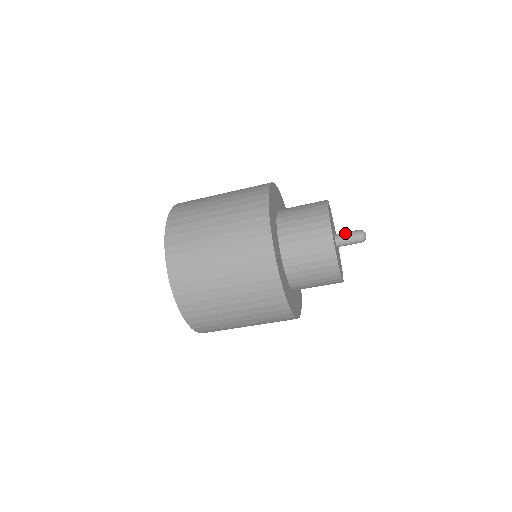
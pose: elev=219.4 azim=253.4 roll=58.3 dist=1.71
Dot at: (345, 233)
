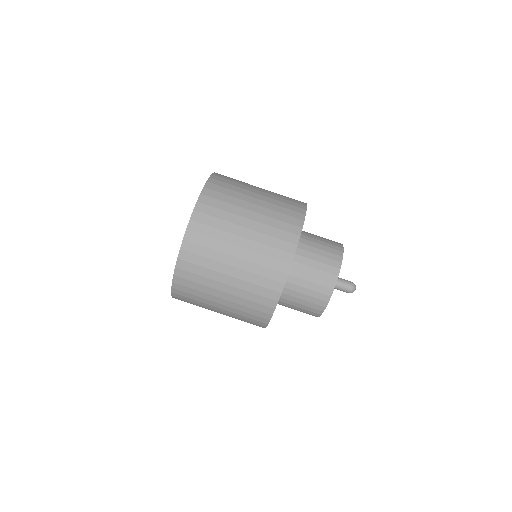
Dot at: occluded
